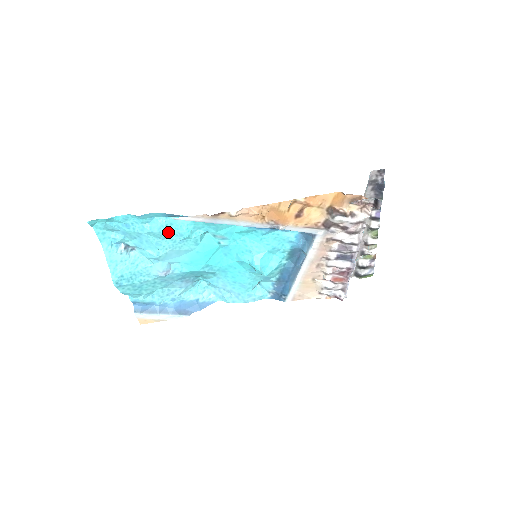
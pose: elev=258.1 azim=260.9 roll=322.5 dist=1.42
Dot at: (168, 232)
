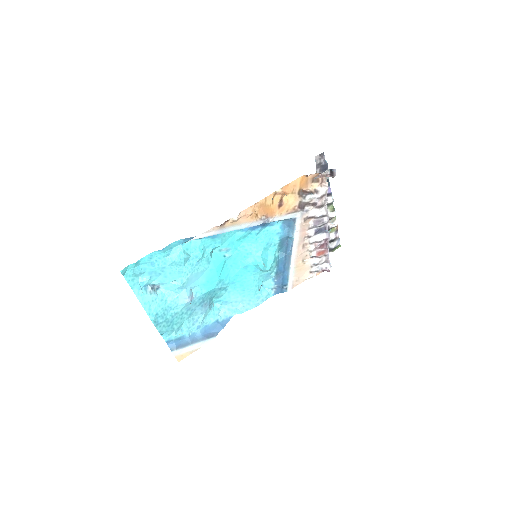
Dot at: (186, 257)
